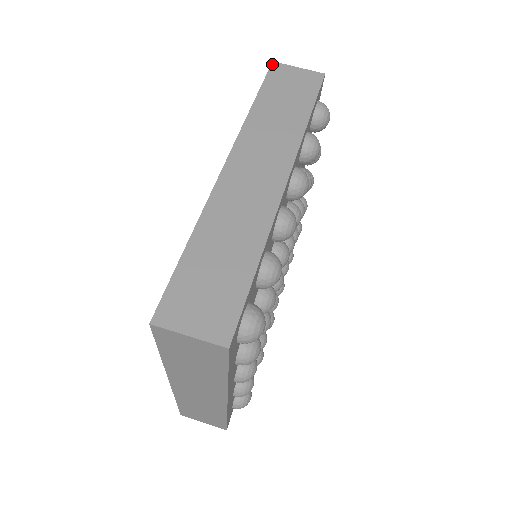
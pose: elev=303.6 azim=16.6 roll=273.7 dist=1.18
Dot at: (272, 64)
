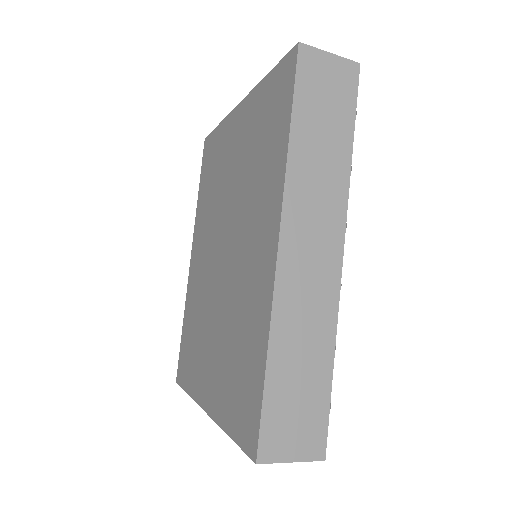
Dot at: (299, 48)
